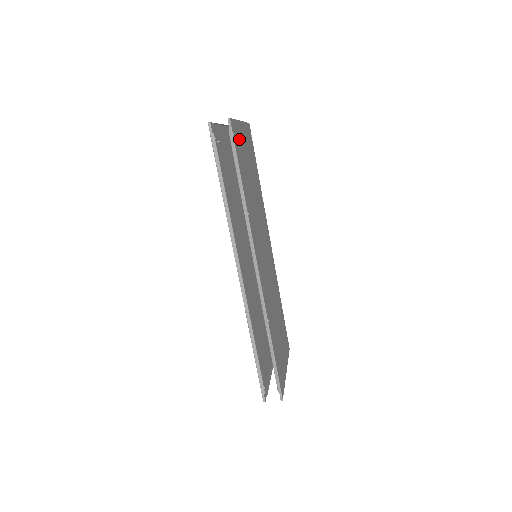
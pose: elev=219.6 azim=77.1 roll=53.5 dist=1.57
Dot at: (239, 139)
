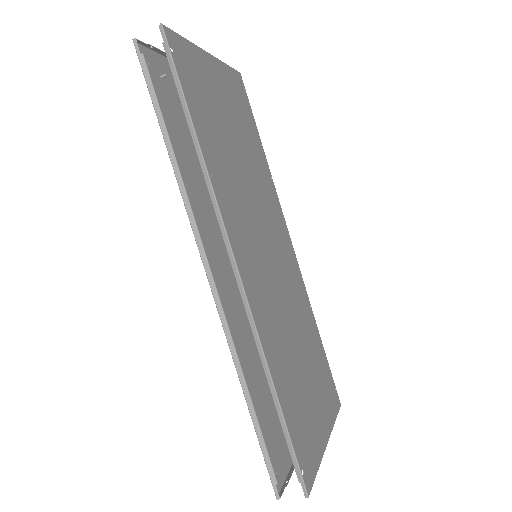
Dot at: (196, 68)
